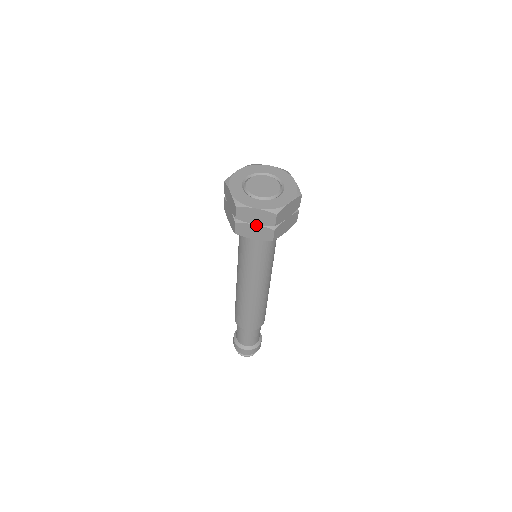
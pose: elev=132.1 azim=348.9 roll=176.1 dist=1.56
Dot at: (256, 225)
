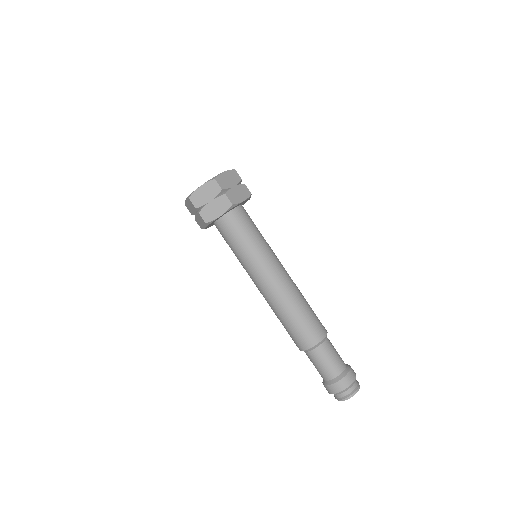
Dot at: (211, 201)
